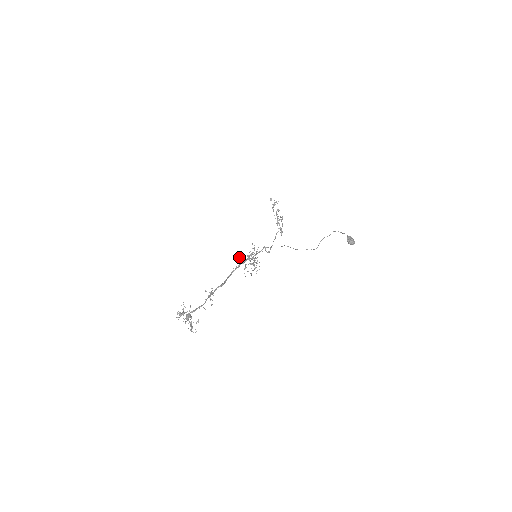
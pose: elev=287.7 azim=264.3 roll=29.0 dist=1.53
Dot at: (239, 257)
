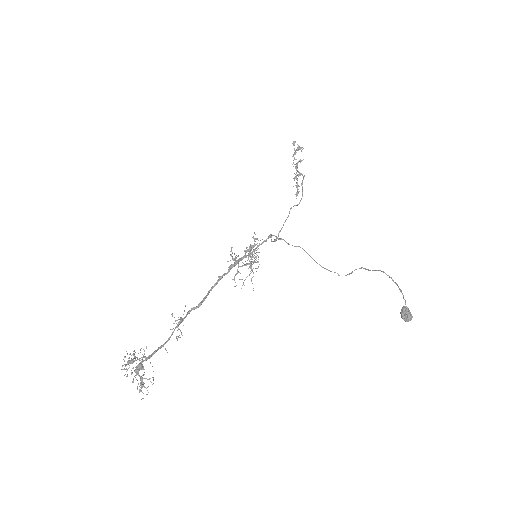
Dot at: (231, 256)
